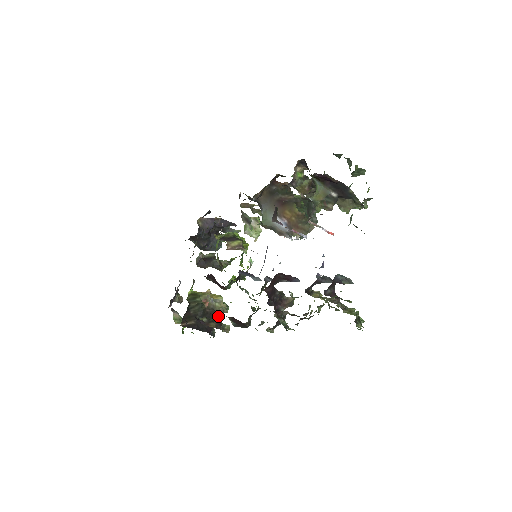
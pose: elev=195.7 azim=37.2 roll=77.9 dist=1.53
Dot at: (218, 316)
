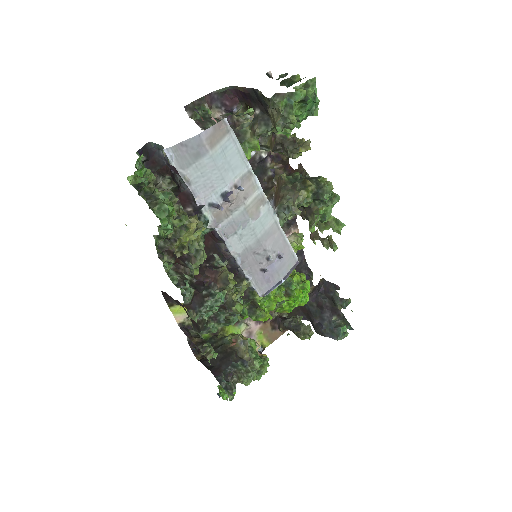
Dot at: (242, 366)
